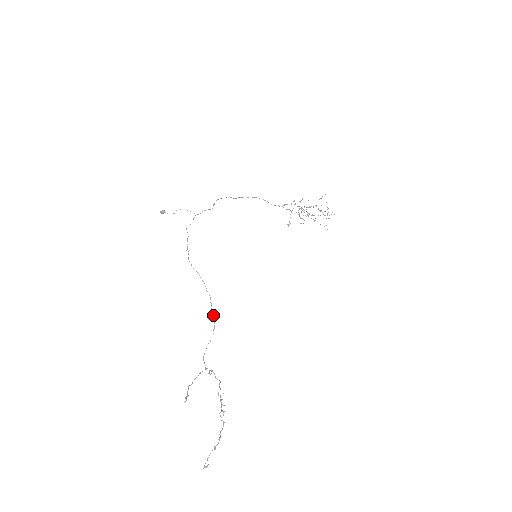
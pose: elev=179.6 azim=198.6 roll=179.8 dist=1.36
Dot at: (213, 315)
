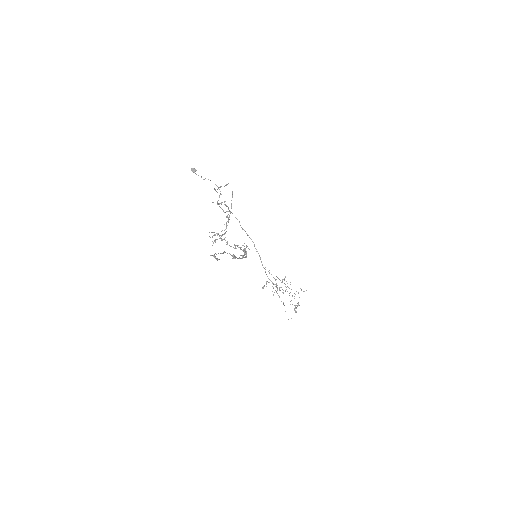
Dot at: occluded
